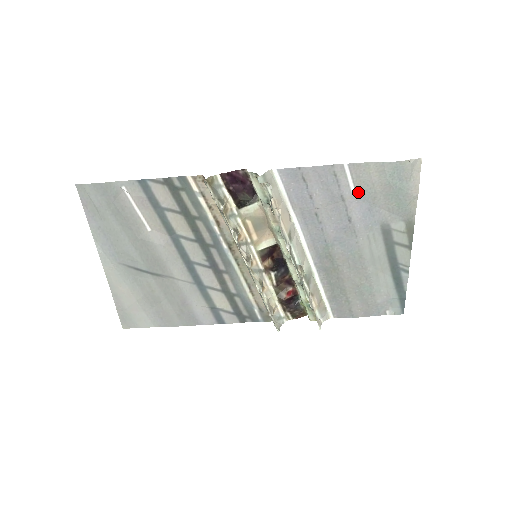
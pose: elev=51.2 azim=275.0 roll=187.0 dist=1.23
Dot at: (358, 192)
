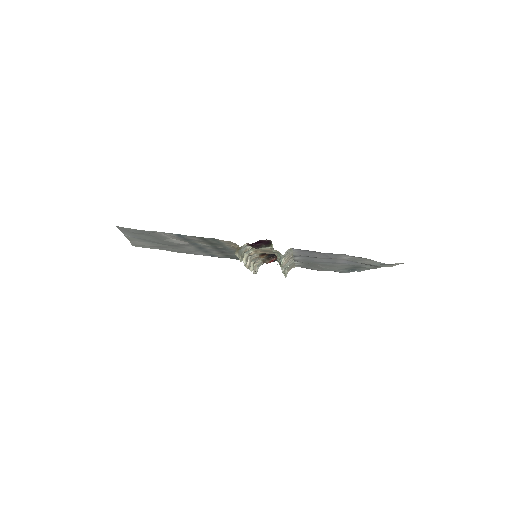
Dot at: (349, 259)
